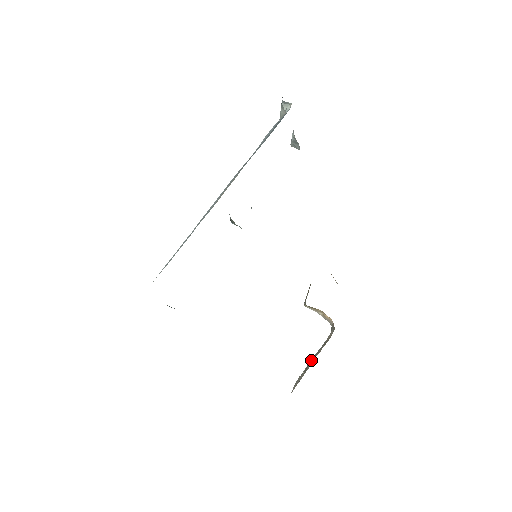
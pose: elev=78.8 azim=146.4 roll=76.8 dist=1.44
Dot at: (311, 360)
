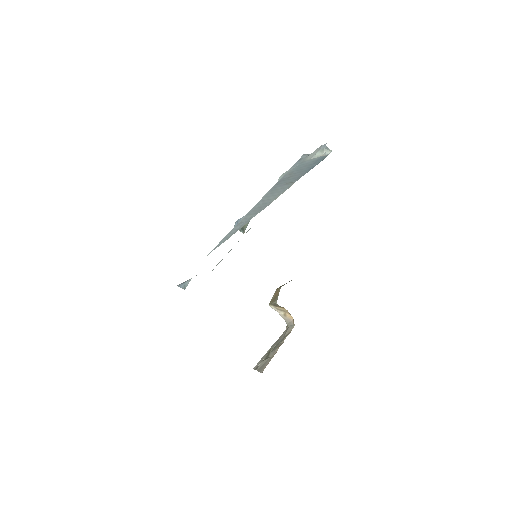
Dot at: (268, 350)
